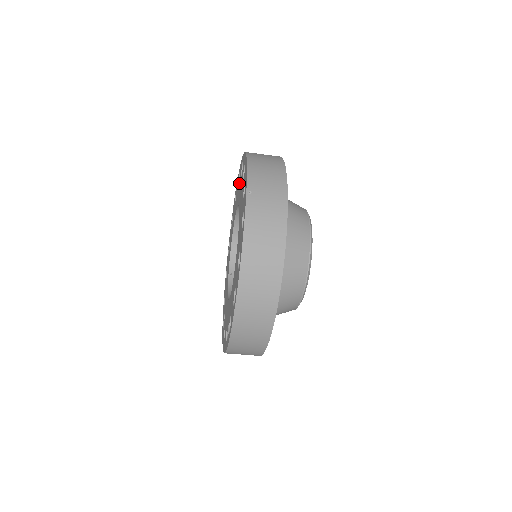
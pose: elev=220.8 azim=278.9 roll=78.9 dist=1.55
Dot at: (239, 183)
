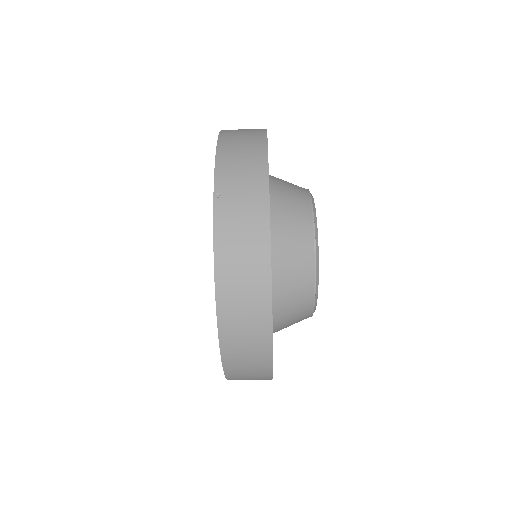
Dot at: occluded
